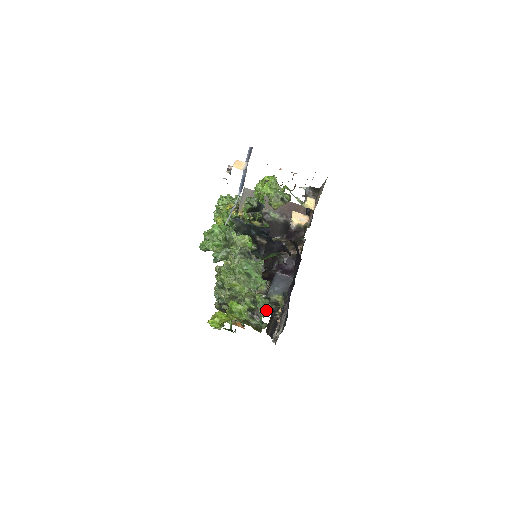
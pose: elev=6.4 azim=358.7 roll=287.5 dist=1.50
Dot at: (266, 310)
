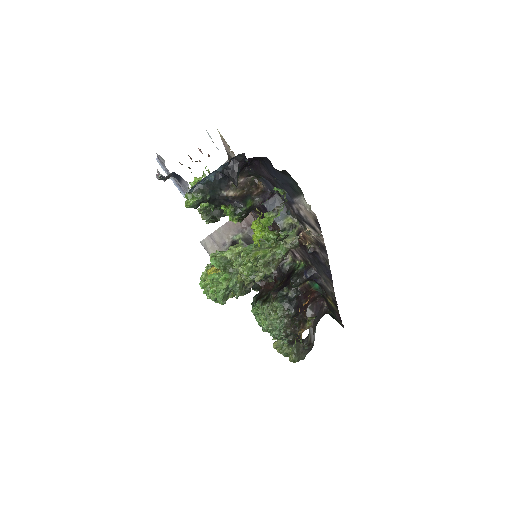
Dot at: (292, 236)
